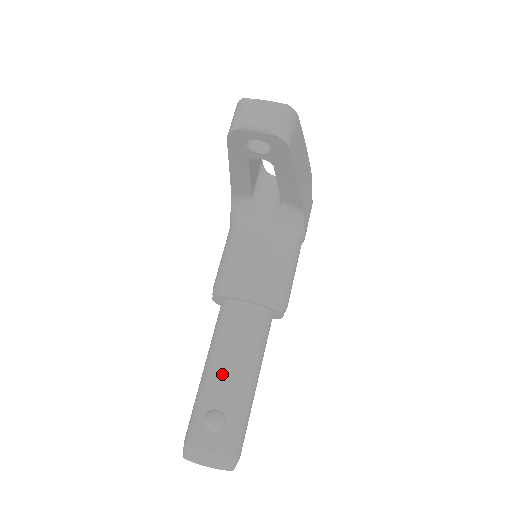
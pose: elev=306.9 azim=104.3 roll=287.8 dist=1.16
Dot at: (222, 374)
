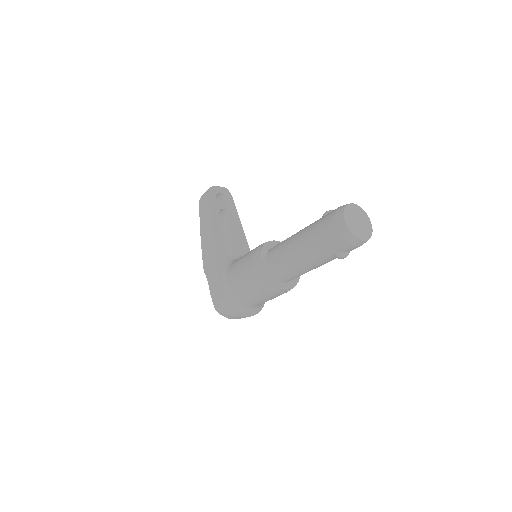
Dot at: occluded
